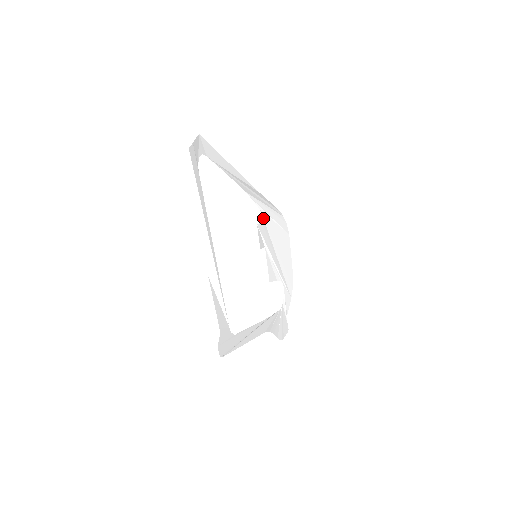
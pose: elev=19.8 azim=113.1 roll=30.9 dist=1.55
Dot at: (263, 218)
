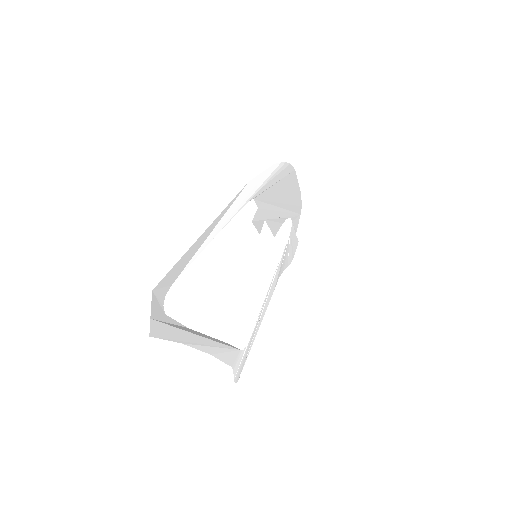
Dot at: (258, 200)
